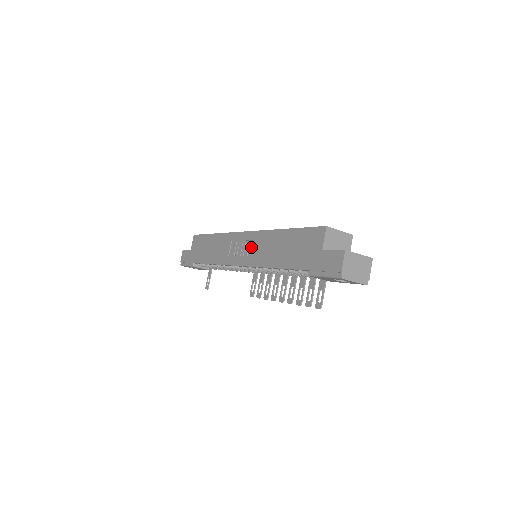
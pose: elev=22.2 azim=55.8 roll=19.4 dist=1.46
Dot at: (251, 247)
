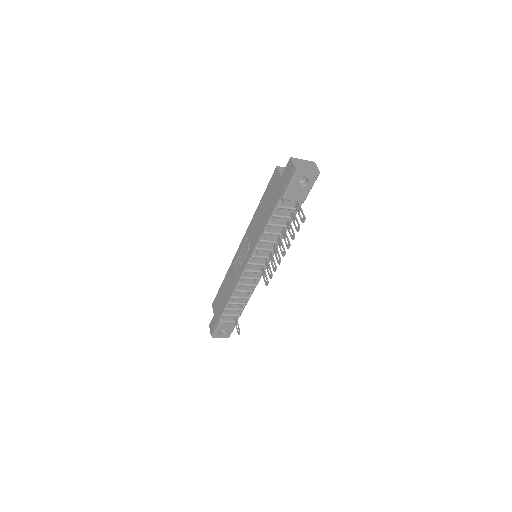
Dot at: (247, 244)
